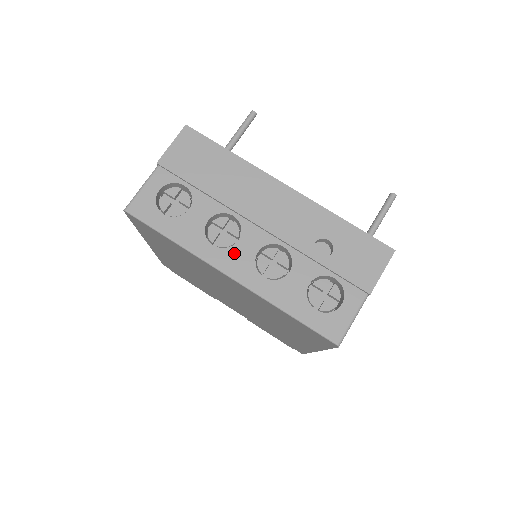
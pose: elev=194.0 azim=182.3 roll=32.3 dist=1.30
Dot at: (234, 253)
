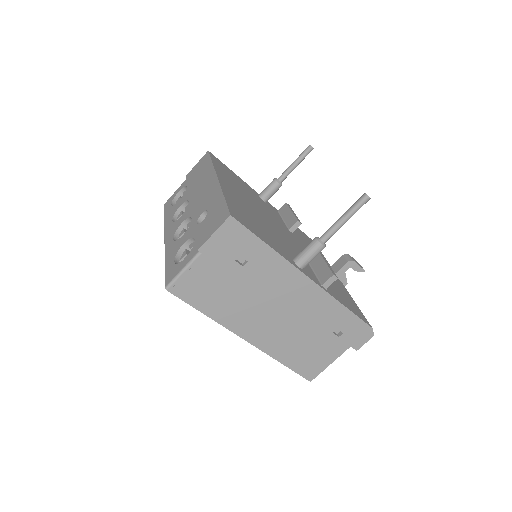
Dot at: (175, 224)
